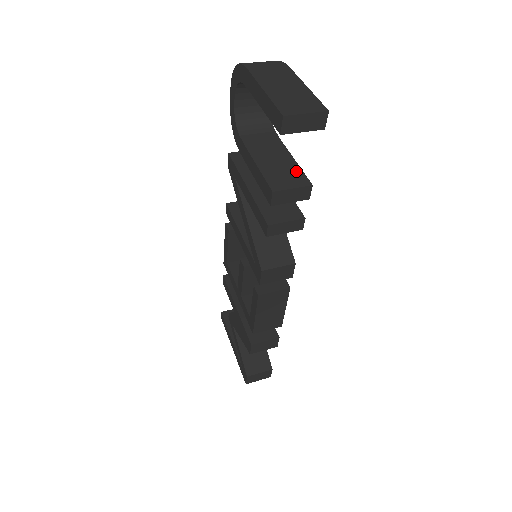
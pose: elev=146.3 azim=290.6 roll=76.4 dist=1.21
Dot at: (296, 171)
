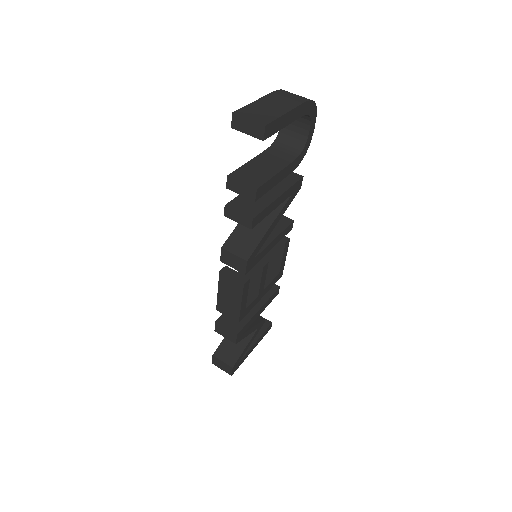
Dot at: (263, 178)
